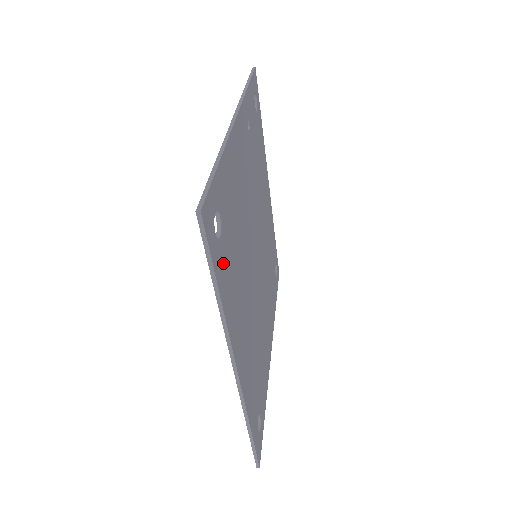
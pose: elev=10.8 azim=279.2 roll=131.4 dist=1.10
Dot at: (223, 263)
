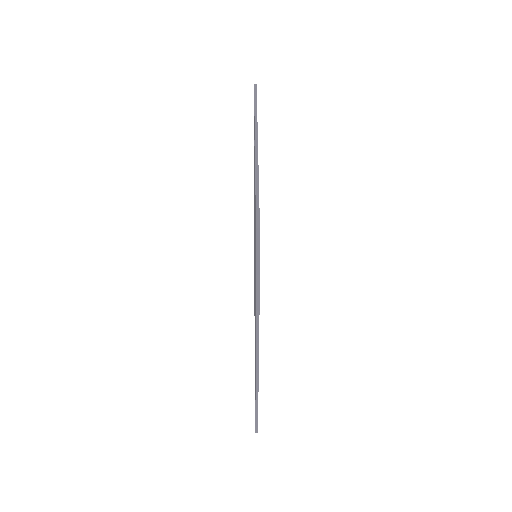
Dot at: occluded
